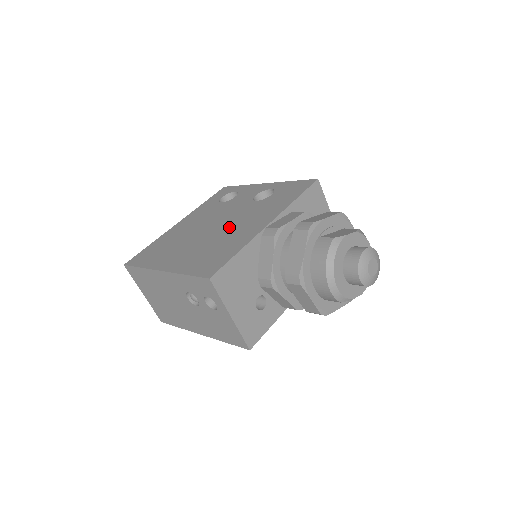
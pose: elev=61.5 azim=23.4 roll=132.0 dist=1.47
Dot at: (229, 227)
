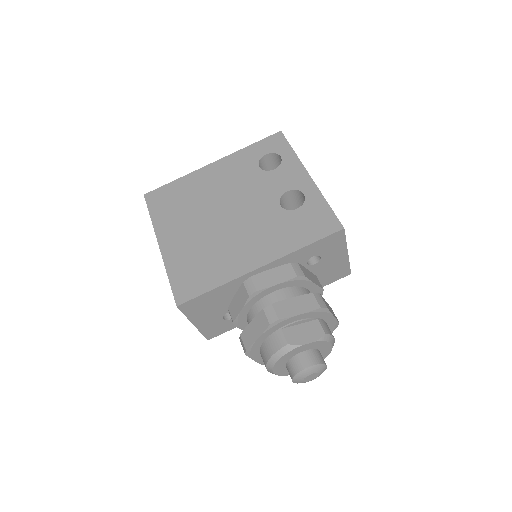
Dot at: (234, 231)
